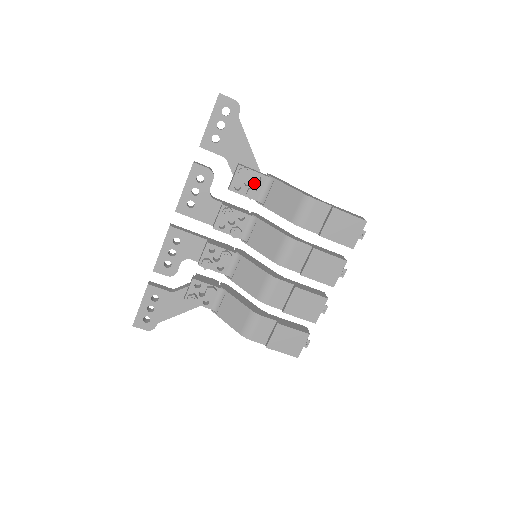
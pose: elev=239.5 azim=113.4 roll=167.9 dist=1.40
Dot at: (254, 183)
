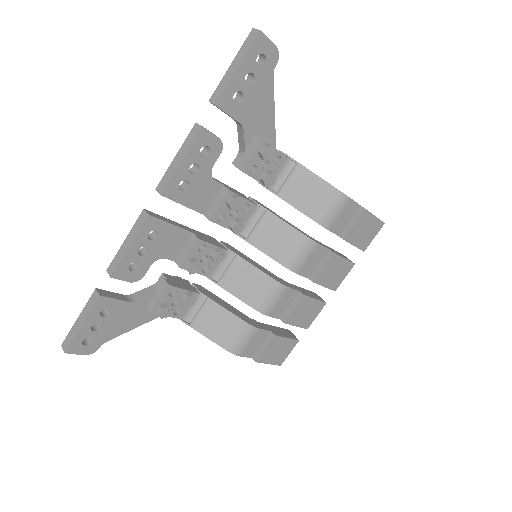
Dot at: (272, 165)
